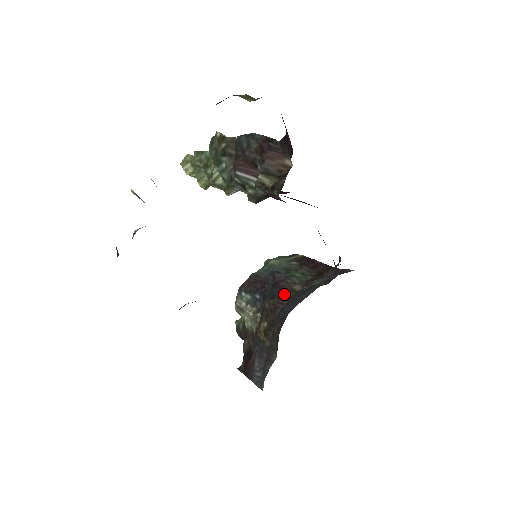
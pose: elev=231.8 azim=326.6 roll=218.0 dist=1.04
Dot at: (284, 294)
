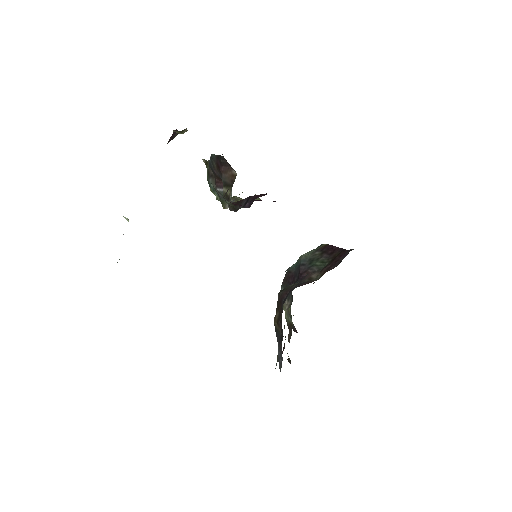
Dot at: (291, 285)
